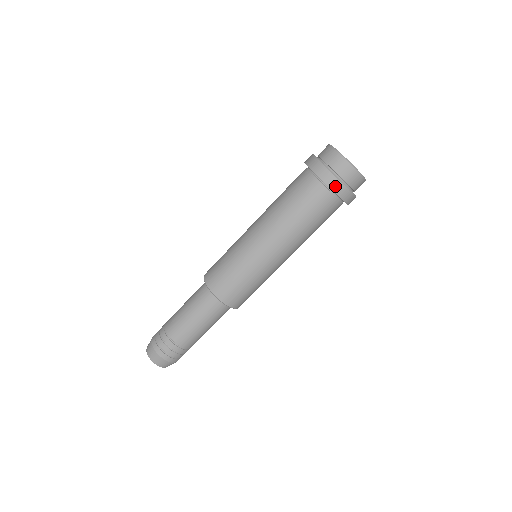
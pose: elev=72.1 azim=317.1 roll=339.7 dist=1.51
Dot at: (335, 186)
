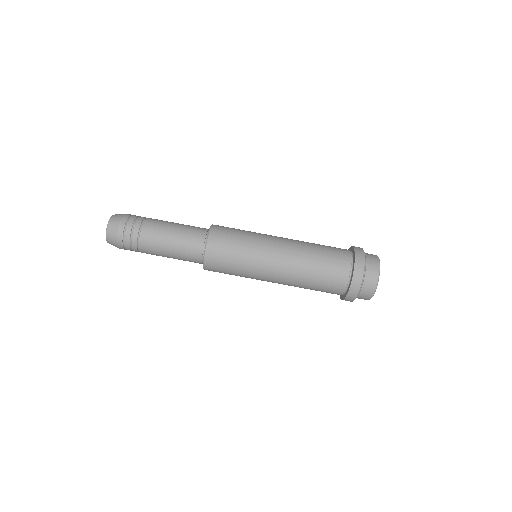
Dot at: (349, 298)
